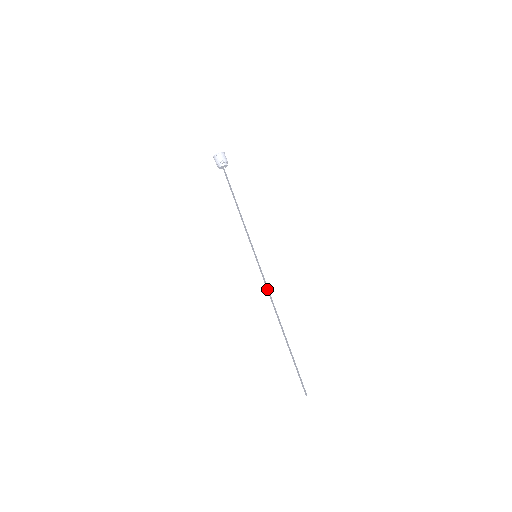
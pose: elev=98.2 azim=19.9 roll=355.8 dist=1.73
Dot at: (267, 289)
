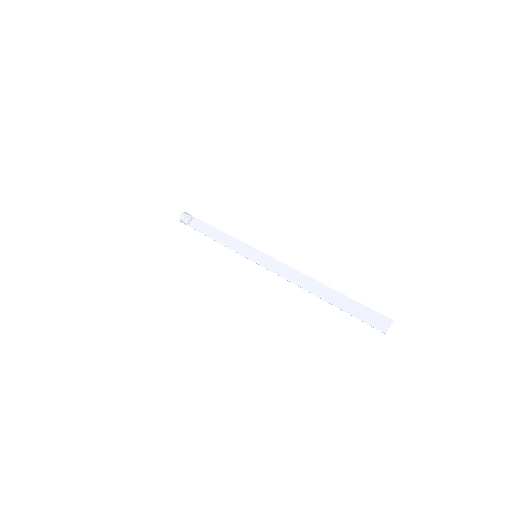
Dot at: (281, 272)
